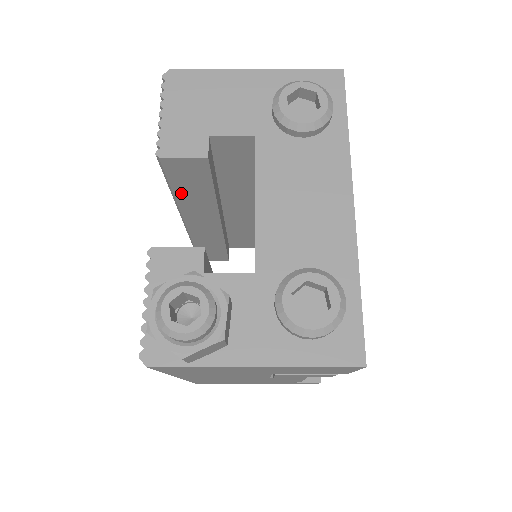
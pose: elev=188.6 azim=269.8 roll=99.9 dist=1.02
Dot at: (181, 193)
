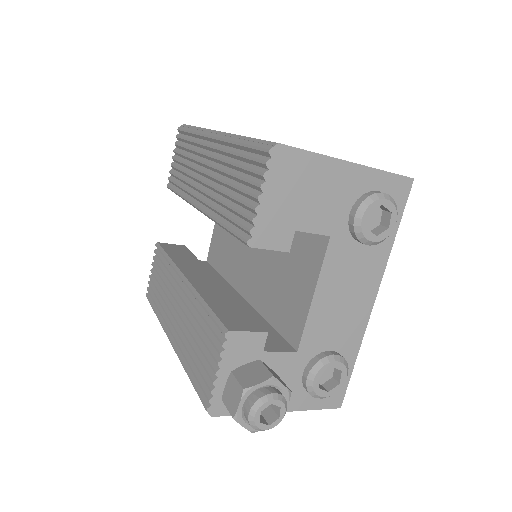
Dot at: occluded
